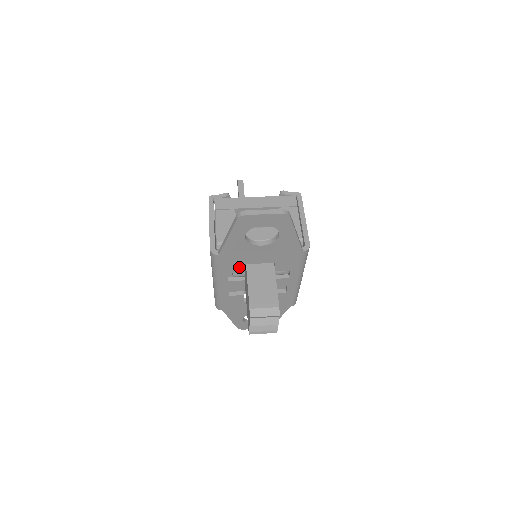
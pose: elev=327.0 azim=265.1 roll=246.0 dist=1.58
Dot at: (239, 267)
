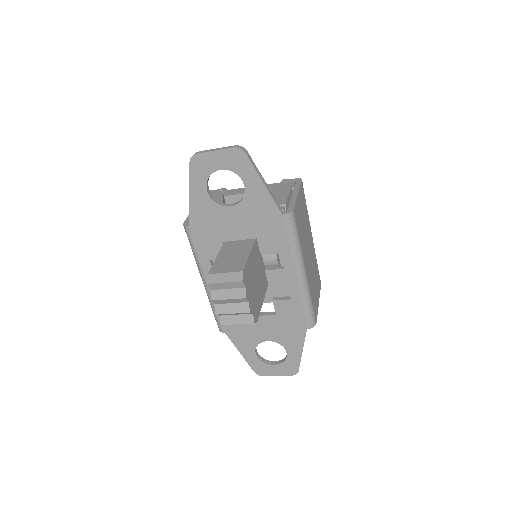
Dot at: (218, 248)
